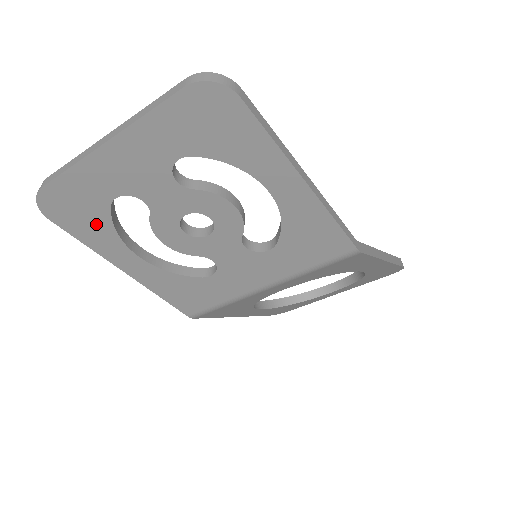
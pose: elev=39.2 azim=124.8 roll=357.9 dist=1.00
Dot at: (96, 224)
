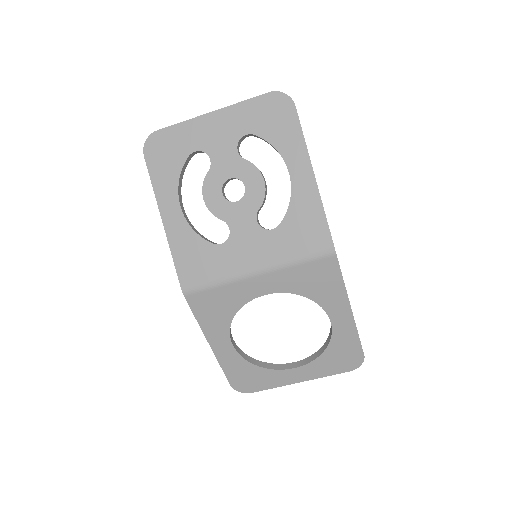
Dot at: (170, 169)
